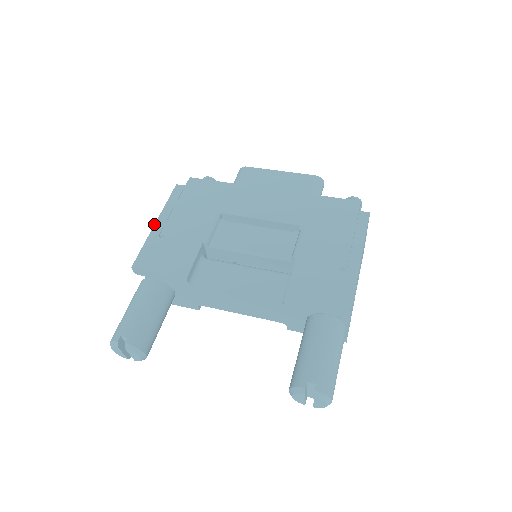
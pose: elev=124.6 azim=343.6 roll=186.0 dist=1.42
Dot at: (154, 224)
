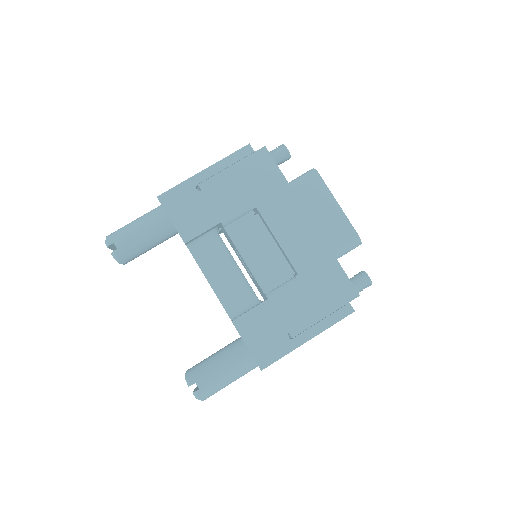
Dot at: (202, 170)
